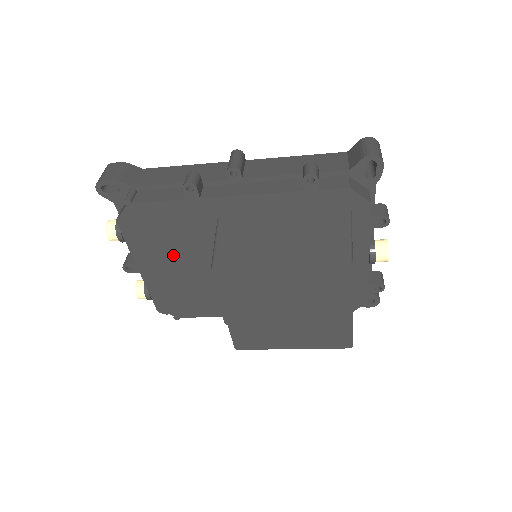
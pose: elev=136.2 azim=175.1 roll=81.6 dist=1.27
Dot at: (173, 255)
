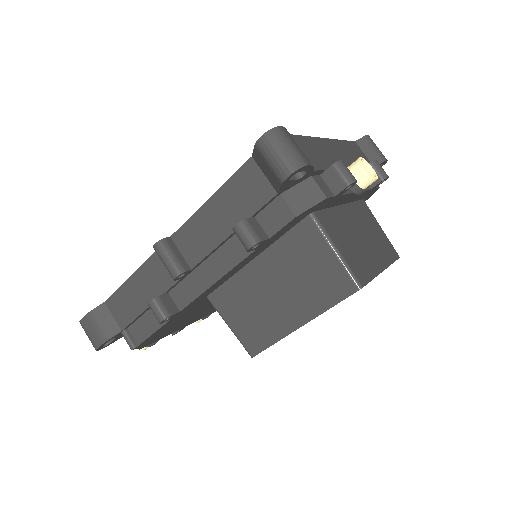
Dot at: (198, 313)
